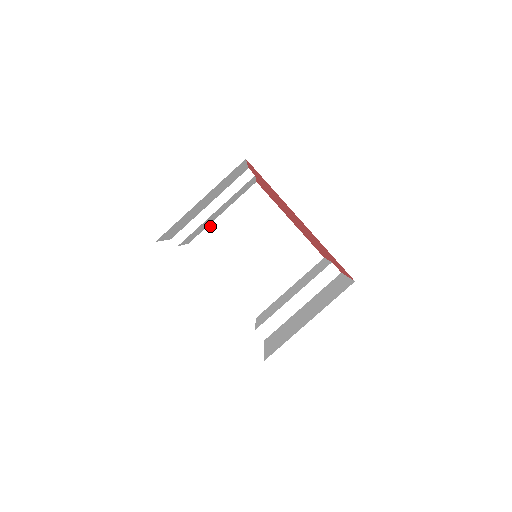
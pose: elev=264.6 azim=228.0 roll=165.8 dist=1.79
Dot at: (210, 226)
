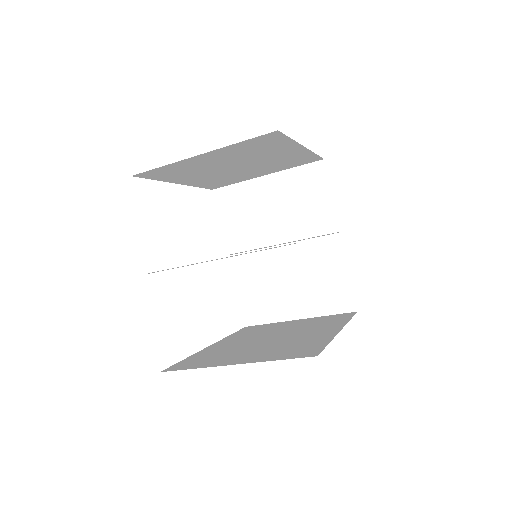
Dot at: (173, 164)
